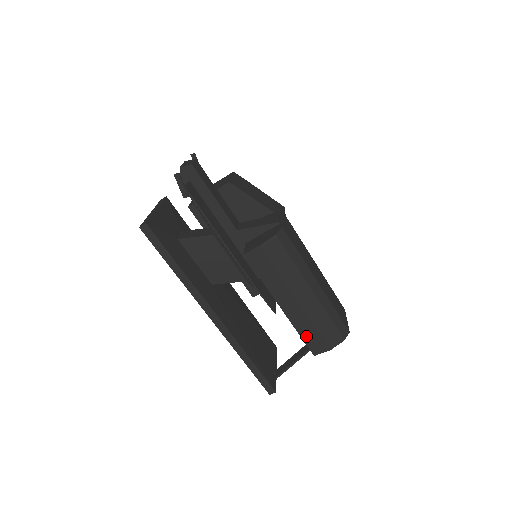
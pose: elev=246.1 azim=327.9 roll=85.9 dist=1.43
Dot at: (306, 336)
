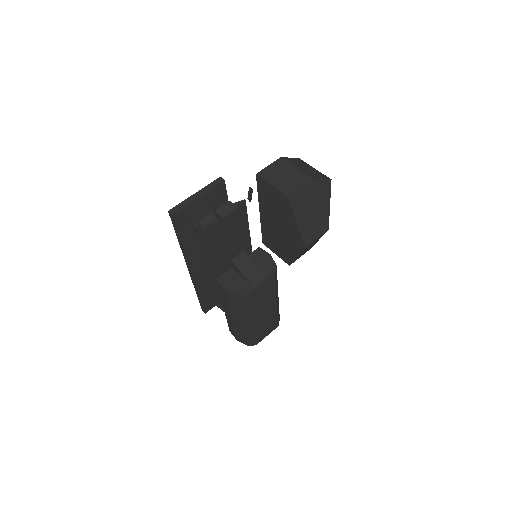
Dot at: (230, 325)
